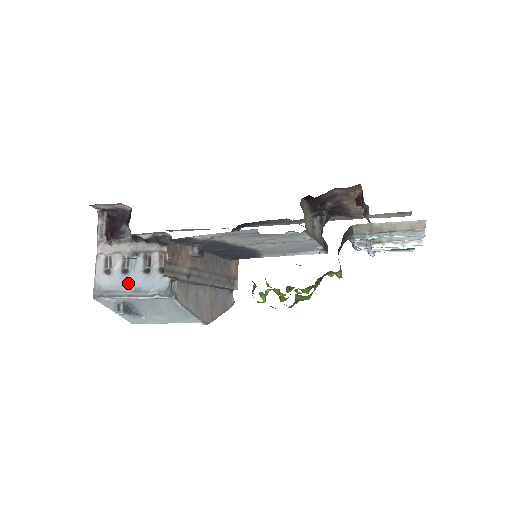
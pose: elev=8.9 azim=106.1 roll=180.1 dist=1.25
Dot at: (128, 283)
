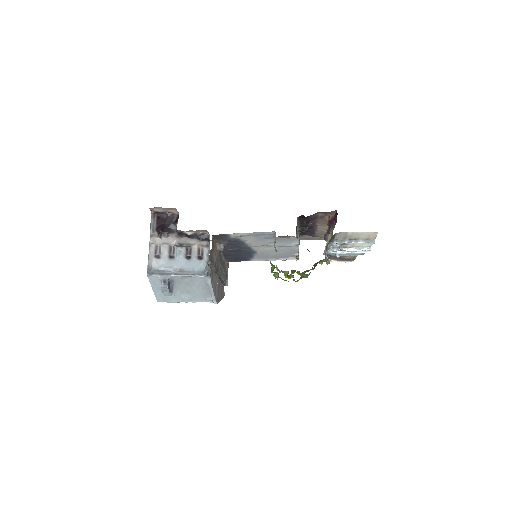
Dot at: (174, 265)
